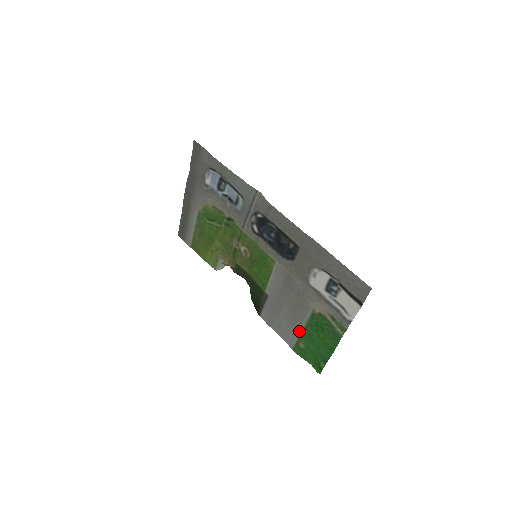
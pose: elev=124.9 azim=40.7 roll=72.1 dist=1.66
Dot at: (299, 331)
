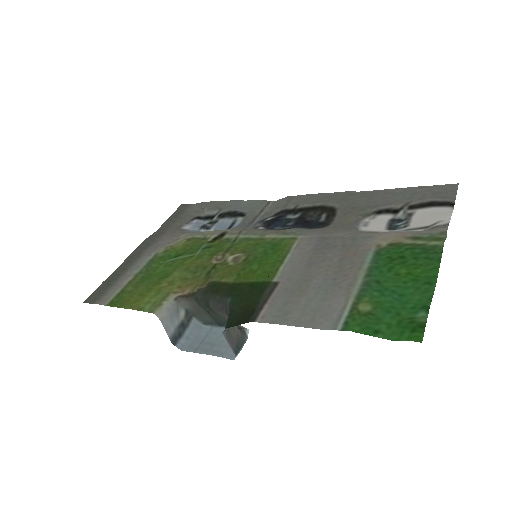
Dot at: (354, 289)
